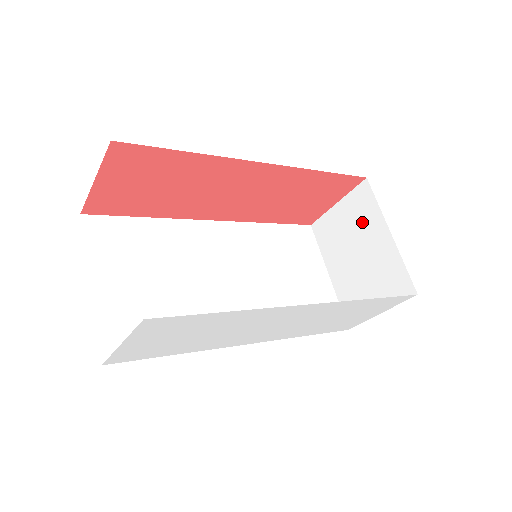
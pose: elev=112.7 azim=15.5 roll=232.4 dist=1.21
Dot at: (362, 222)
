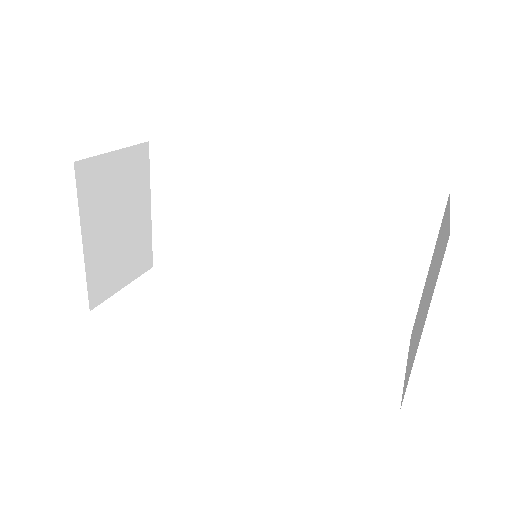
Dot at: (434, 275)
